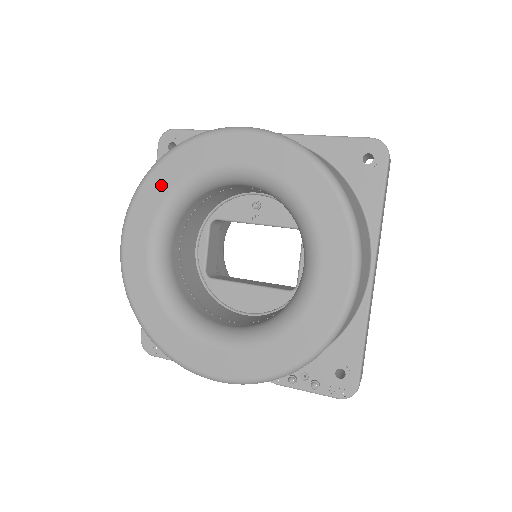
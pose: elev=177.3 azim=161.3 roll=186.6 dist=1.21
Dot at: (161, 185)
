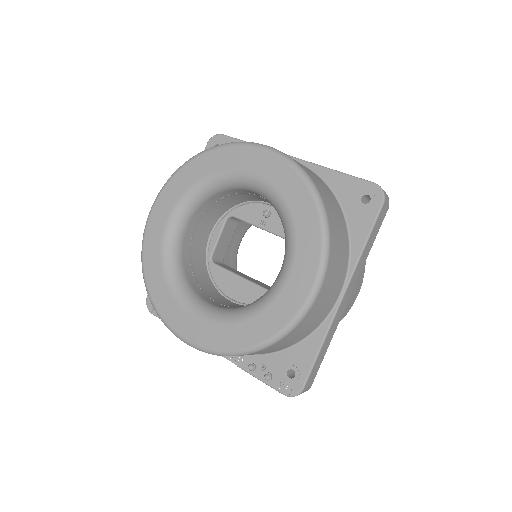
Dot at: (192, 175)
